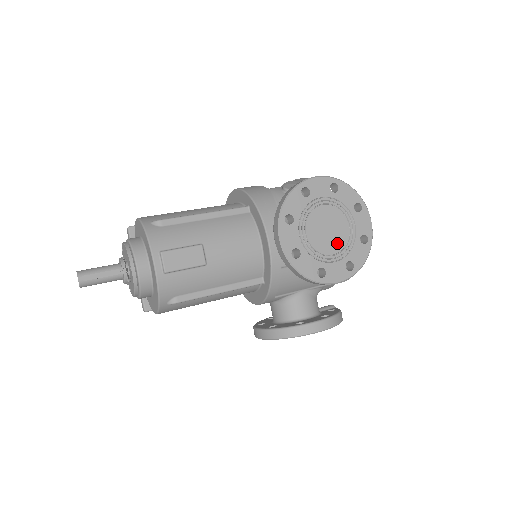
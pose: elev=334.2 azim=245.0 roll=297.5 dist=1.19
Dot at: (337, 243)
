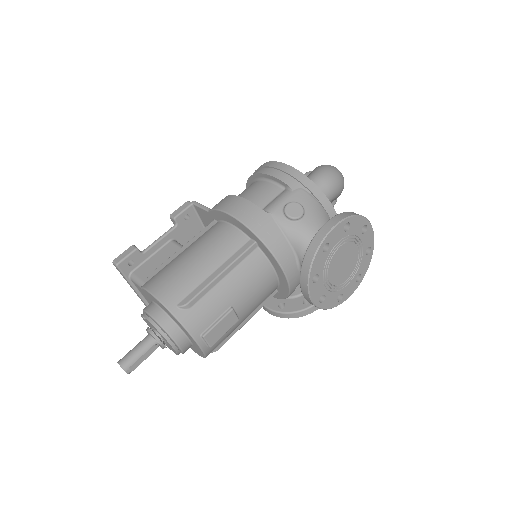
Dot at: (350, 269)
